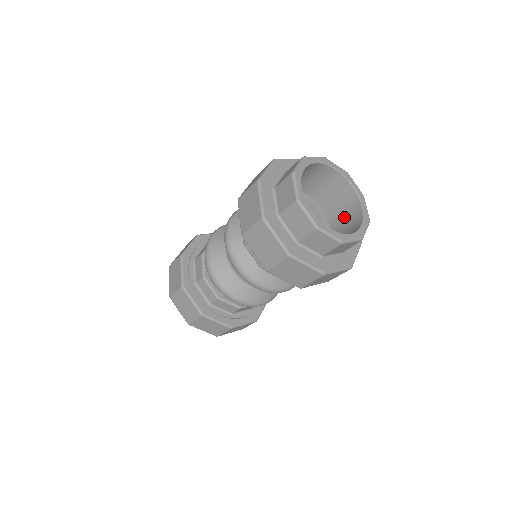
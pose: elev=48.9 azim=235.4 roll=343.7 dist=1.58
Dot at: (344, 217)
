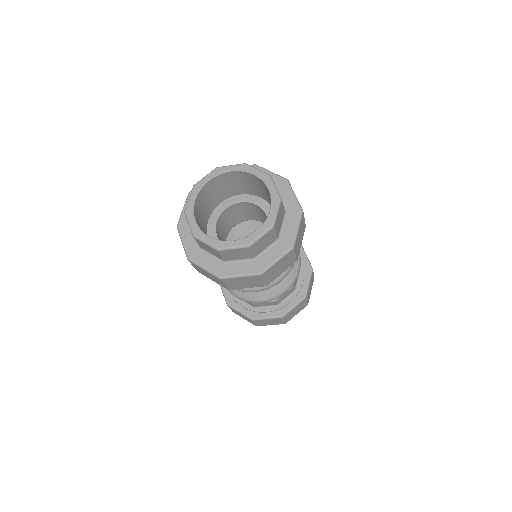
Dot at: occluded
